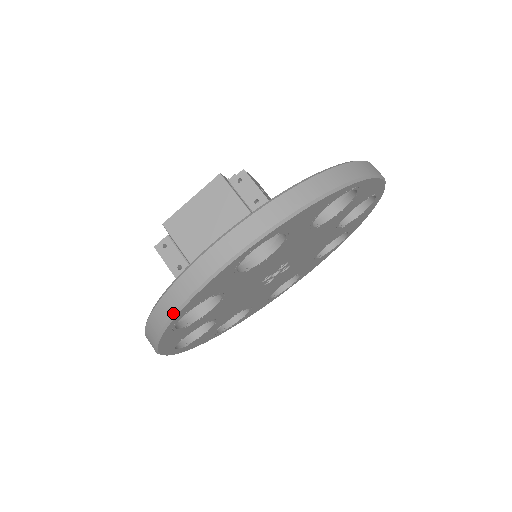
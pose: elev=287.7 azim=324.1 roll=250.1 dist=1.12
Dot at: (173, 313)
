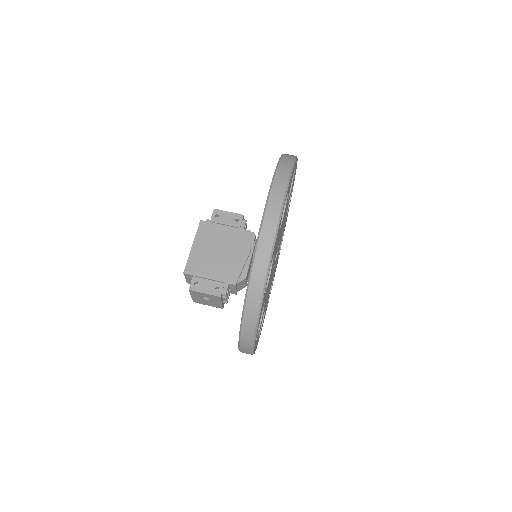
Dot at: (268, 262)
